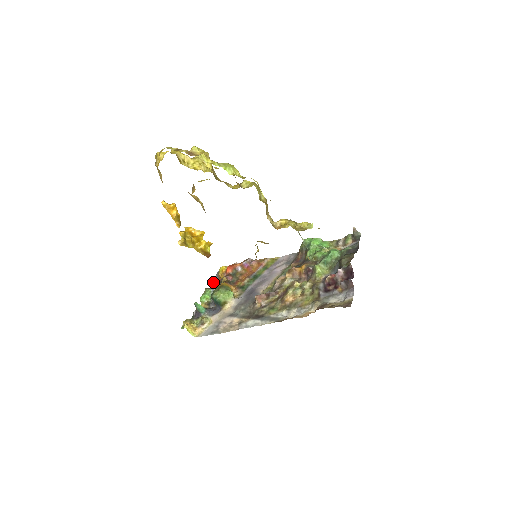
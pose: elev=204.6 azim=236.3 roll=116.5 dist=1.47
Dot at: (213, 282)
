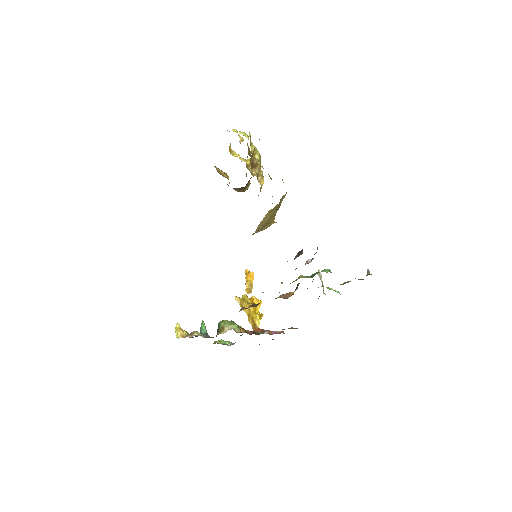
Dot at: occluded
